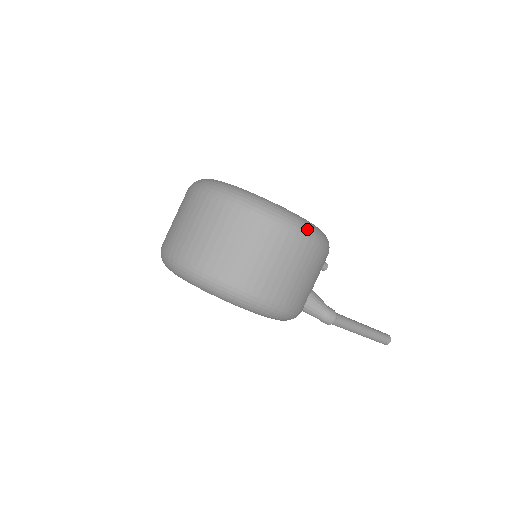
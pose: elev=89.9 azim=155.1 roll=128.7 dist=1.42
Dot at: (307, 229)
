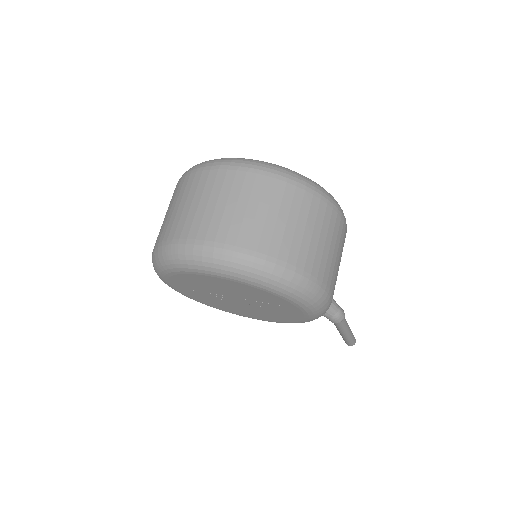
Dot at: (343, 213)
